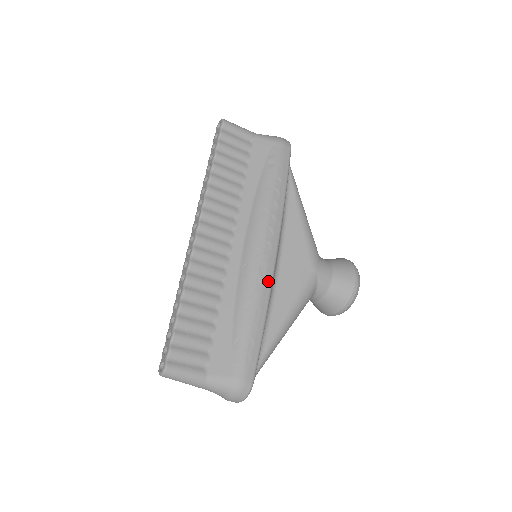
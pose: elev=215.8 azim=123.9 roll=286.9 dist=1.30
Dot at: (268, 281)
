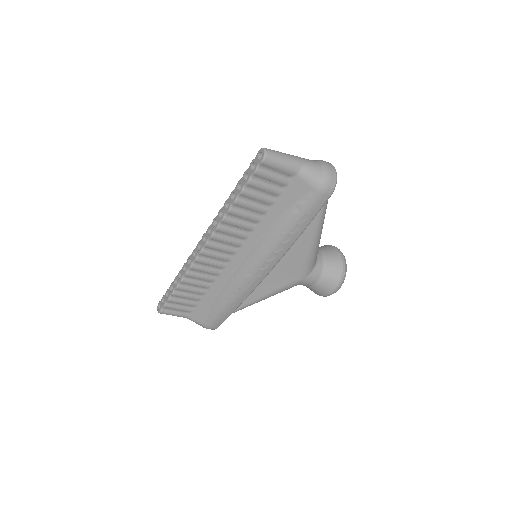
Dot at: (249, 291)
